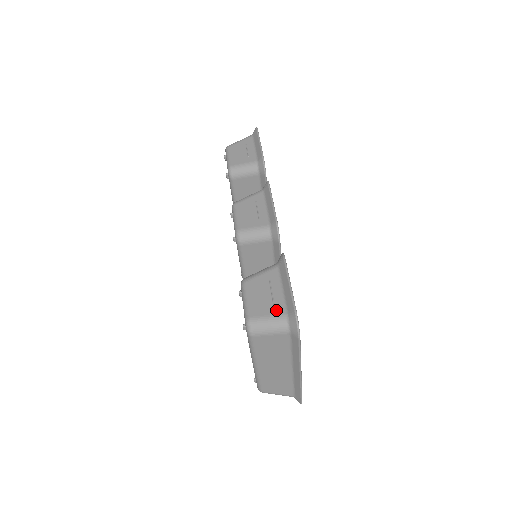
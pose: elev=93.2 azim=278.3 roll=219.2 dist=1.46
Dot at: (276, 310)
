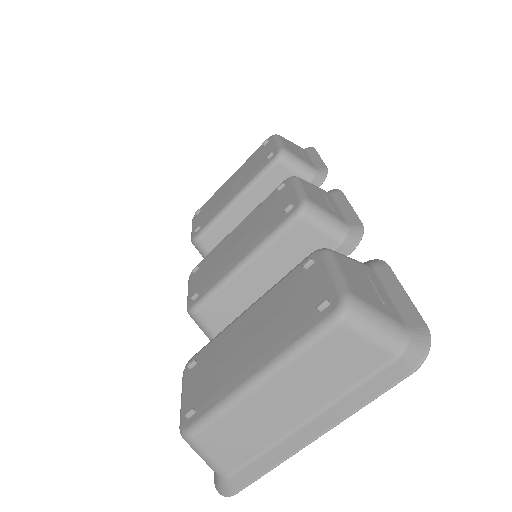
Dot at: (390, 311)
